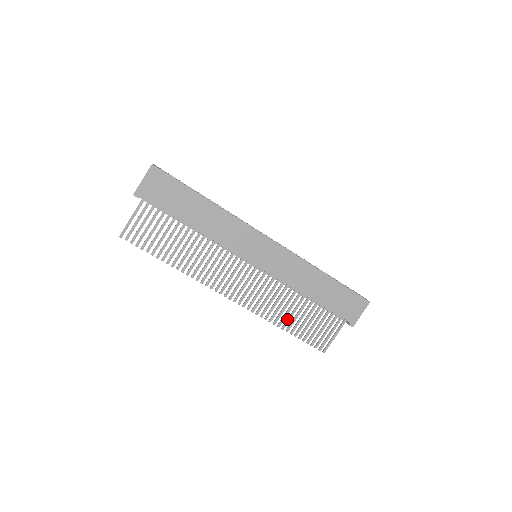
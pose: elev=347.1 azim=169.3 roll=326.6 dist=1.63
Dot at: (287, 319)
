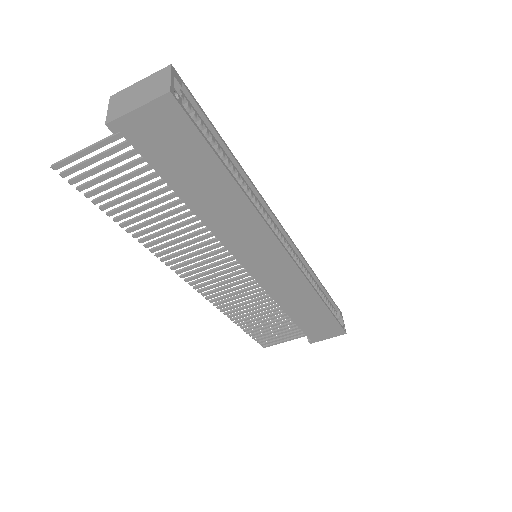
Dot at: (247, 318)
